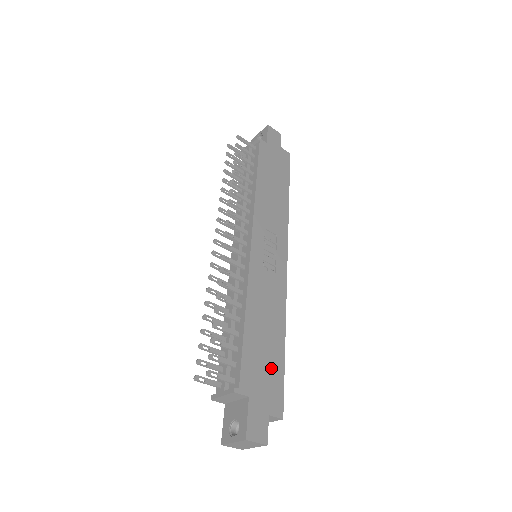
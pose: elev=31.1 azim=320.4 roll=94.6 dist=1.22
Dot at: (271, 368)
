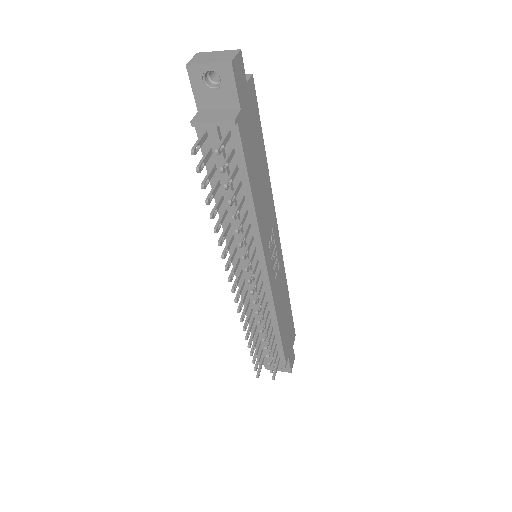
Dot at: (289, 325)
